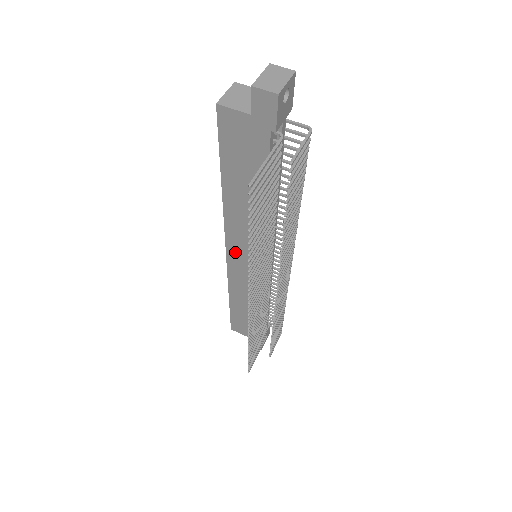
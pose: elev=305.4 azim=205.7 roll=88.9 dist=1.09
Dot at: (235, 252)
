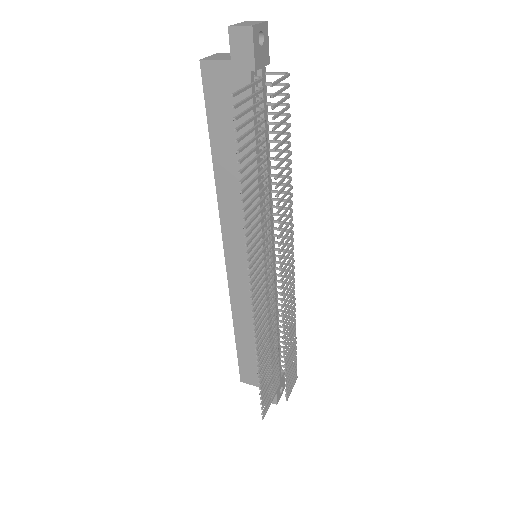
Dot at: (233, 251)
